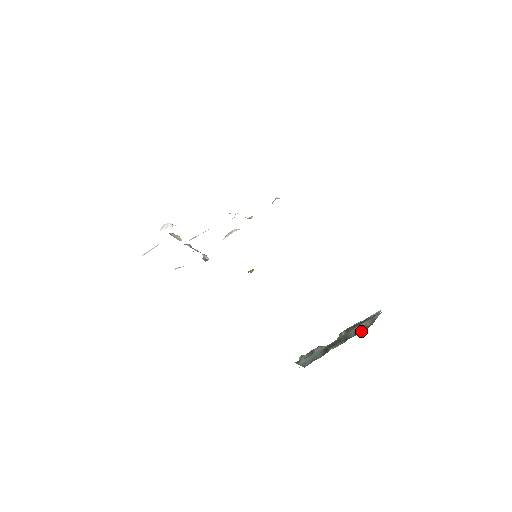
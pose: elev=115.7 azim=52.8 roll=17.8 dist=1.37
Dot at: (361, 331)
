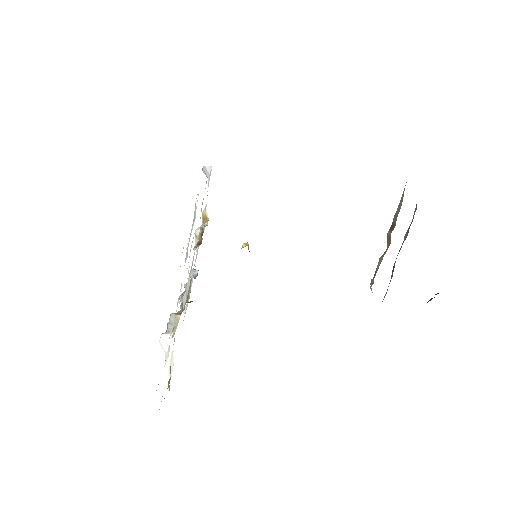
Dot at: (410, 225)
